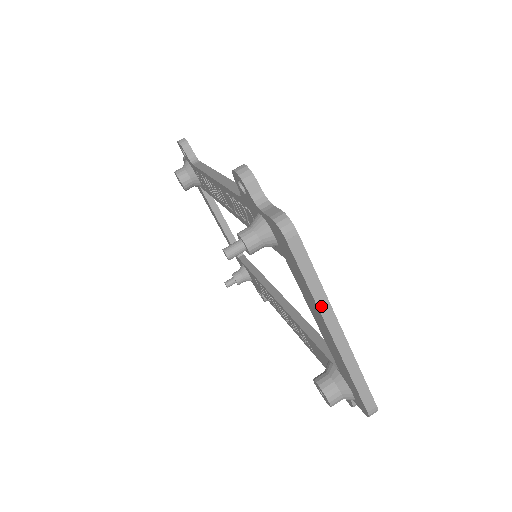
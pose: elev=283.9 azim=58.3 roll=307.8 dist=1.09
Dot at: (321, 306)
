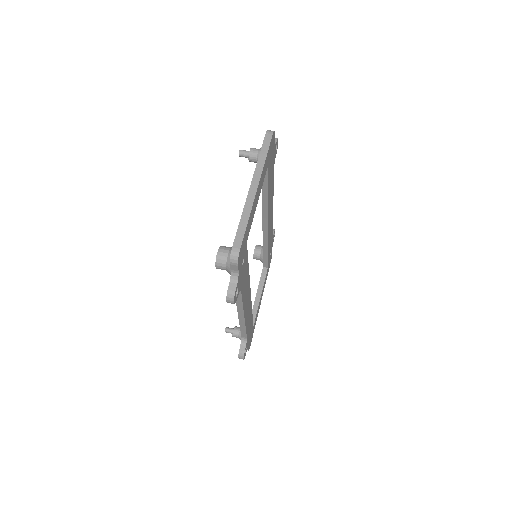
Dot at: (257, 169)
